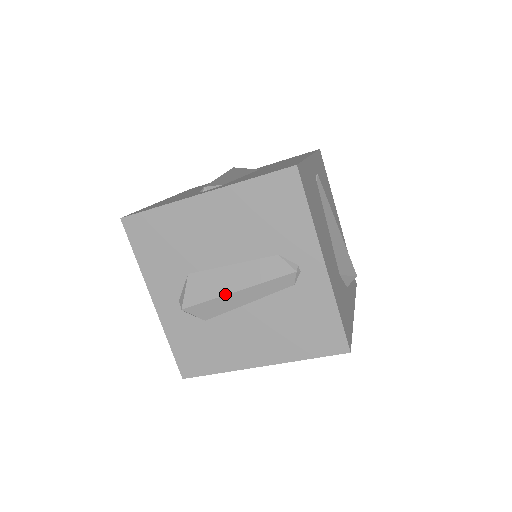
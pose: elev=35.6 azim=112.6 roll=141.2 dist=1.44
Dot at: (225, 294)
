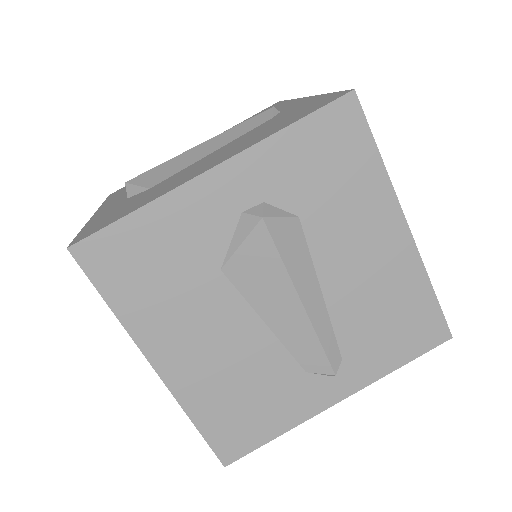
Dot at: (186, 151)
